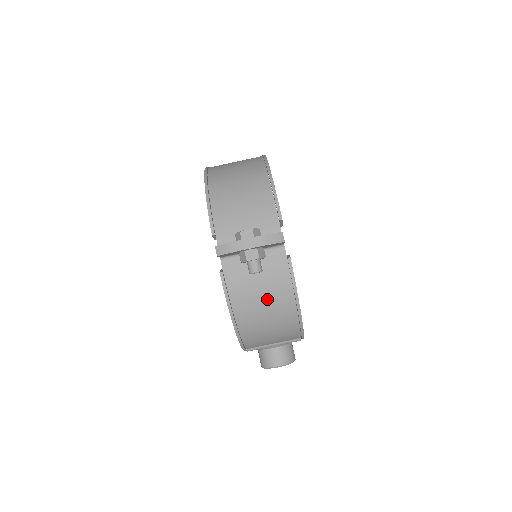
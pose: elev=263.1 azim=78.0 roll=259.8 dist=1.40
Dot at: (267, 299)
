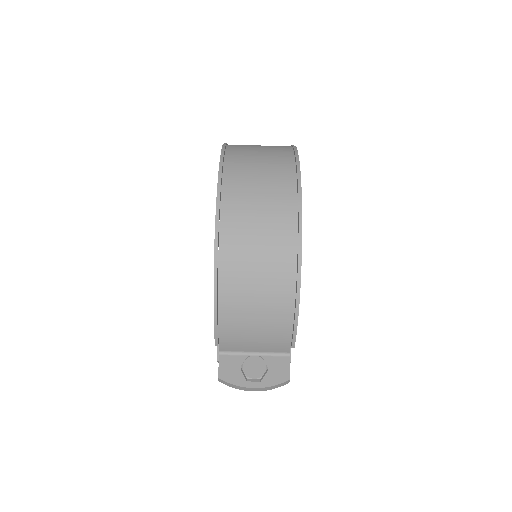
Dot at: occluded
